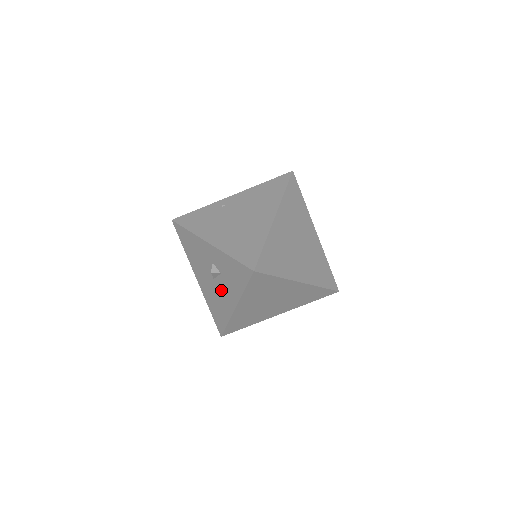
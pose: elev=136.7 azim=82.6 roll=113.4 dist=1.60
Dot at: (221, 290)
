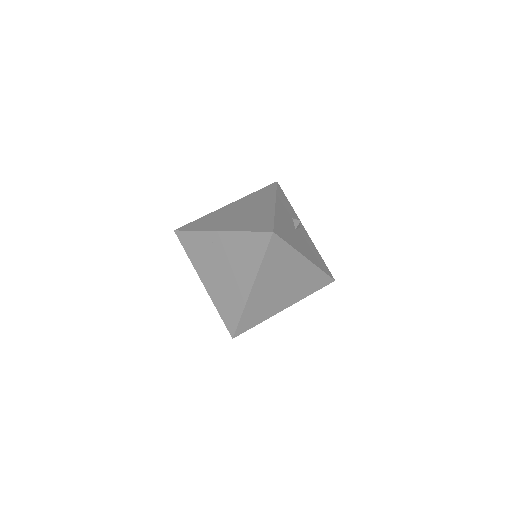
Dot at: occluded
